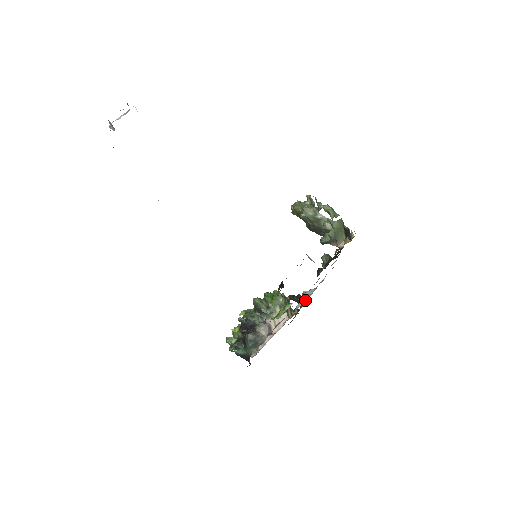
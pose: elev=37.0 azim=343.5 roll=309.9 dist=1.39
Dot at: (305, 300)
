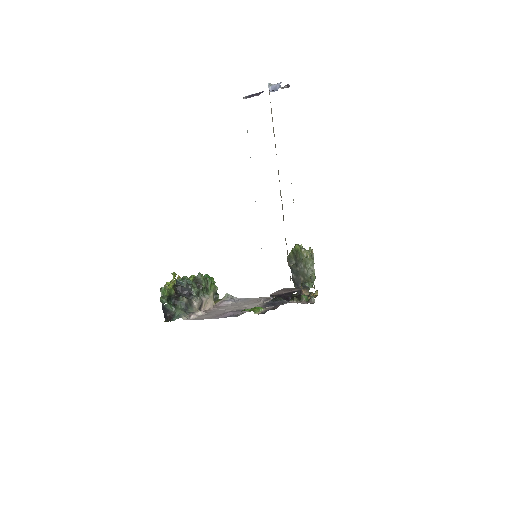
Dot at: (218, 298)
